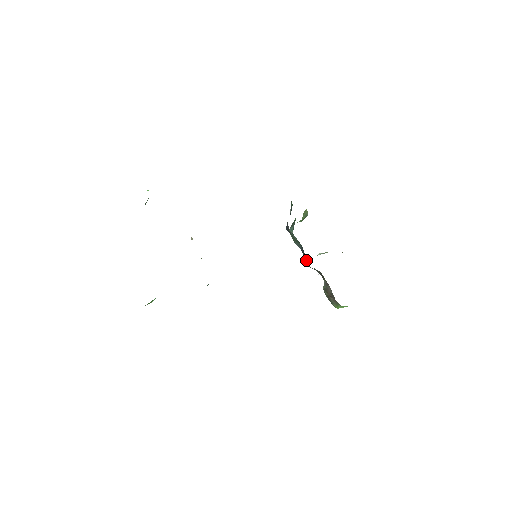
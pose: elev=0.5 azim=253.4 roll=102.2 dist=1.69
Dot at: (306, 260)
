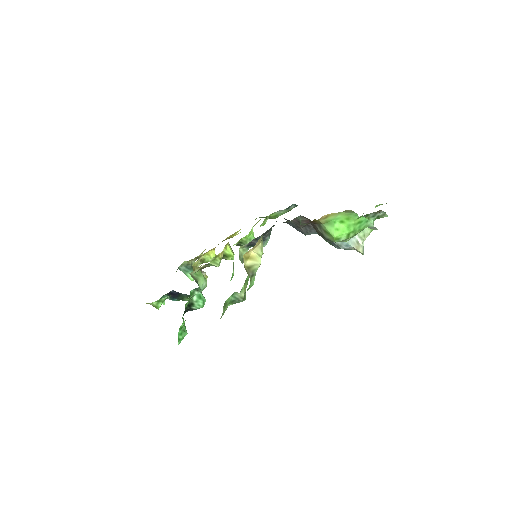
Dot at: occluded
